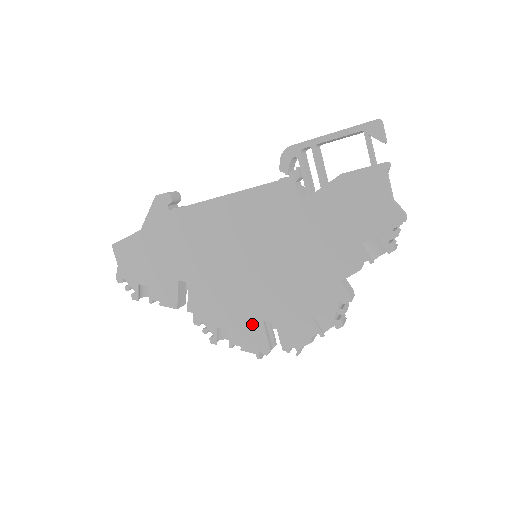
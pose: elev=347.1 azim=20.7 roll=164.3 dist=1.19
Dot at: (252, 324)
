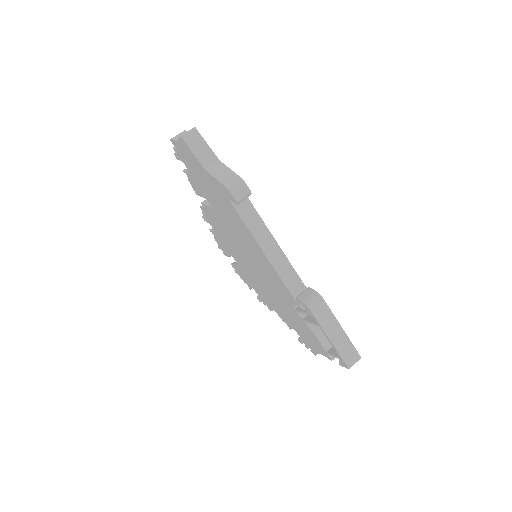
Dot at: (227, 249)
